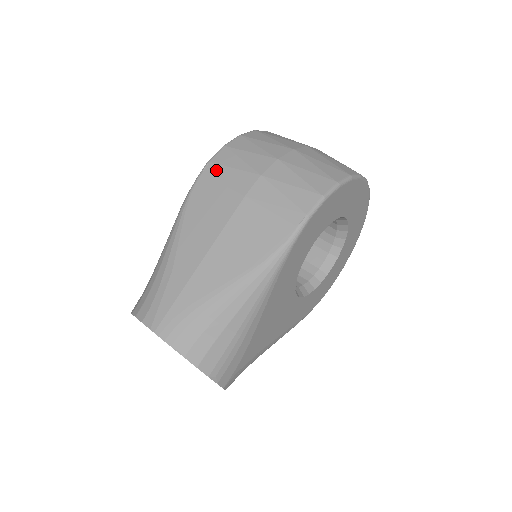
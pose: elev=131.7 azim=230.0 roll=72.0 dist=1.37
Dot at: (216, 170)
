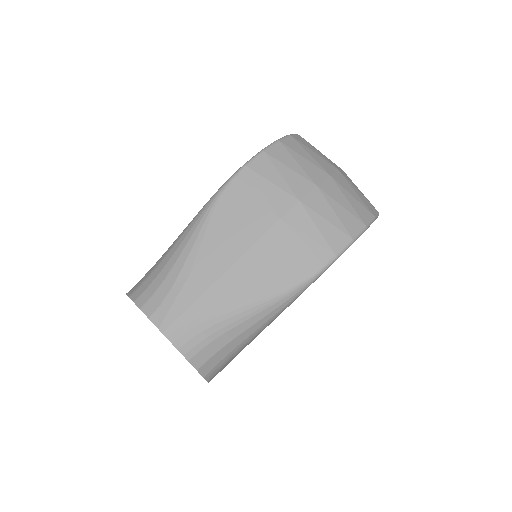
Dot at: (253, 178)
